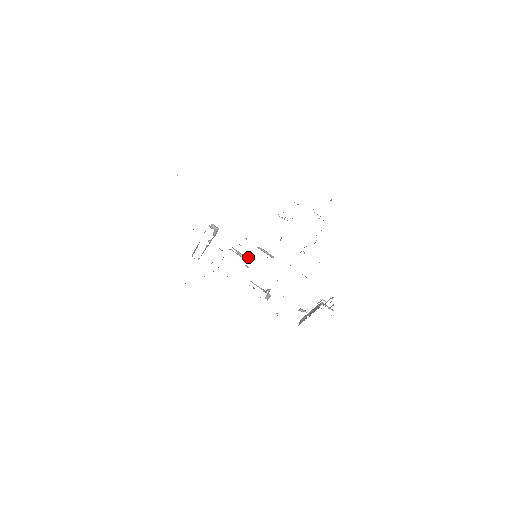
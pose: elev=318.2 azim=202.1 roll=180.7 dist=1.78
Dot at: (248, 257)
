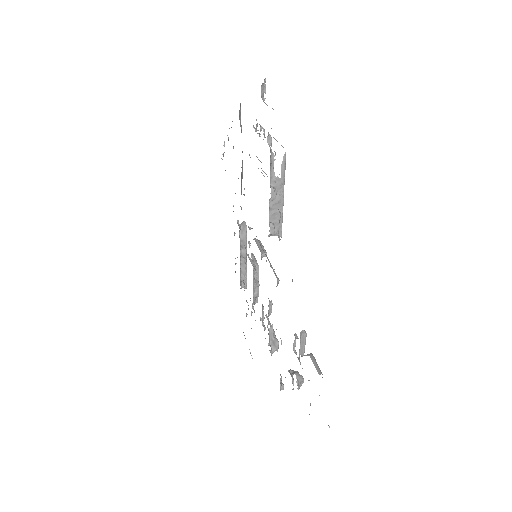
Dot at: (254, 262)
